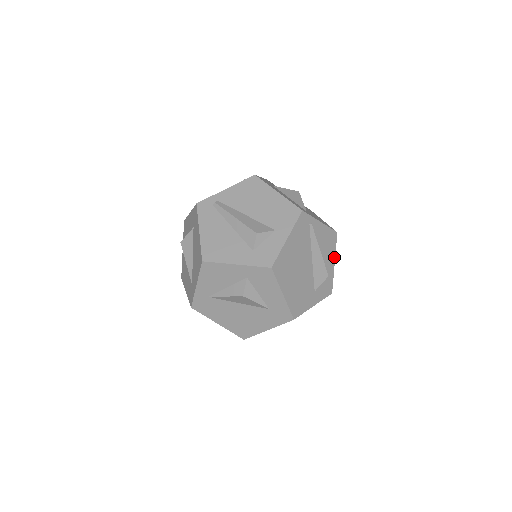
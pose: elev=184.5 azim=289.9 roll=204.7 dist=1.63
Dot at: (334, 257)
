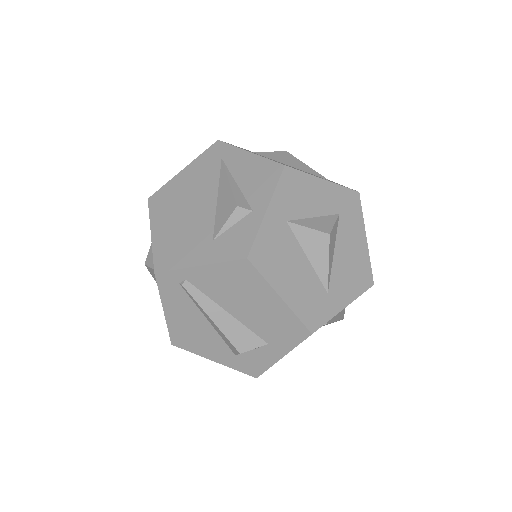
Dot at: occluded
